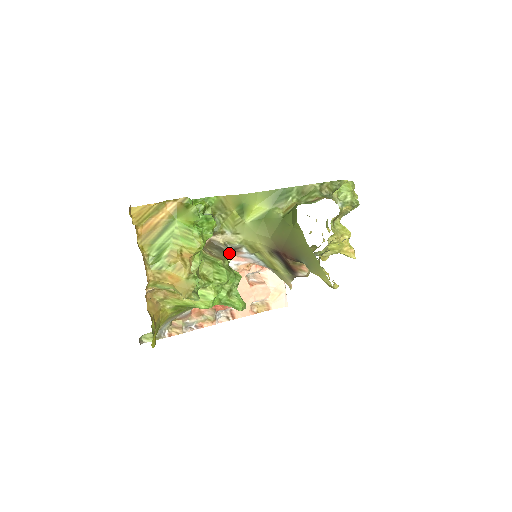
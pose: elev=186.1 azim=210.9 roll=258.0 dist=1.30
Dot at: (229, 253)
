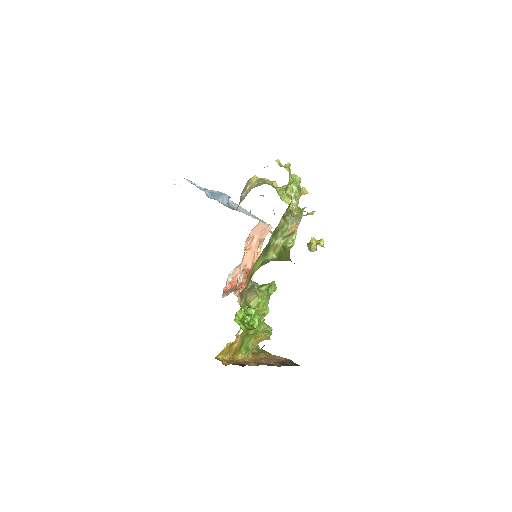
Dot at: (254, 286)
